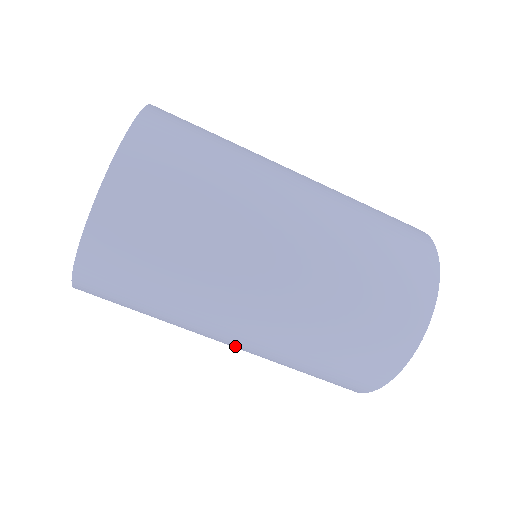
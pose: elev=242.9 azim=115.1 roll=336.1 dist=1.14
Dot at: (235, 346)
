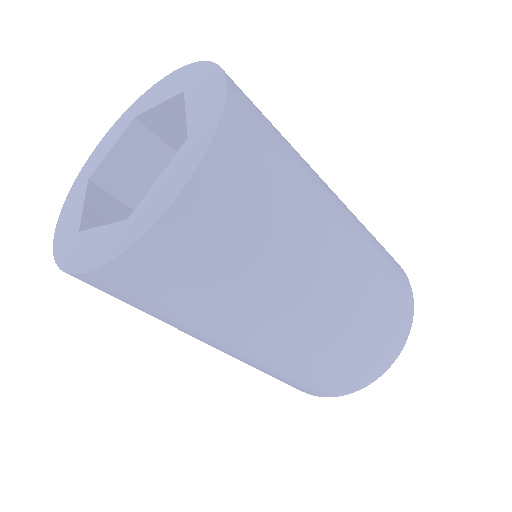
Dot at: occluded
